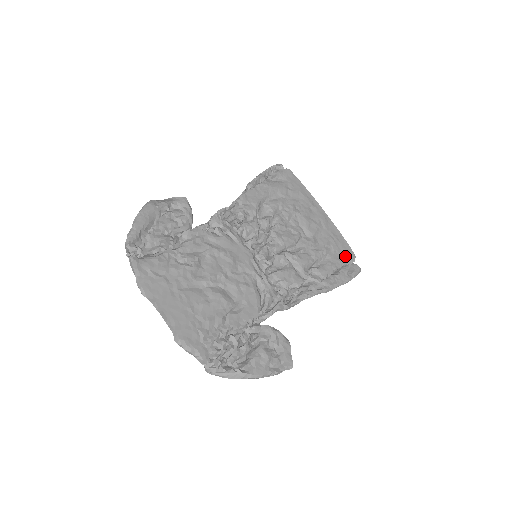
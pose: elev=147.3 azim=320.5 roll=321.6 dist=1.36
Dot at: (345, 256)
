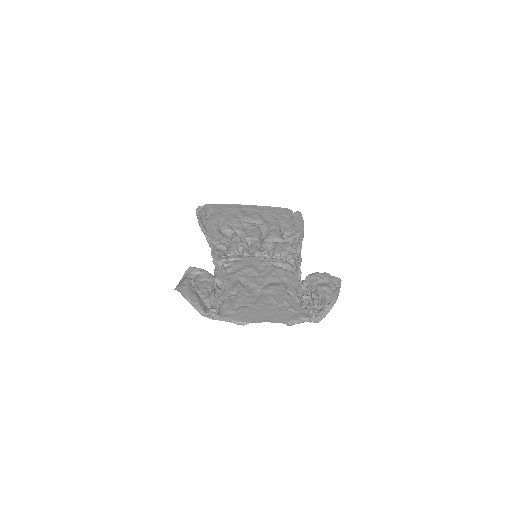
Dot at: (286, 214)
